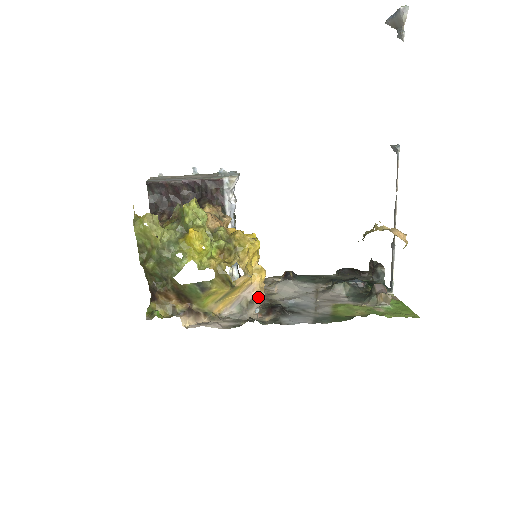
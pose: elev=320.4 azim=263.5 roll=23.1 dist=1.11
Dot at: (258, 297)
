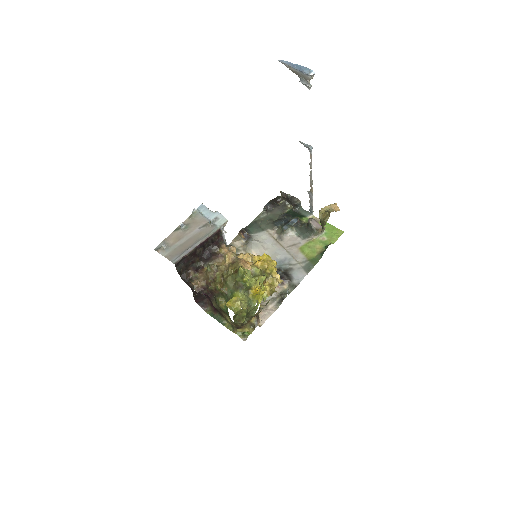
Dot at: occluded
